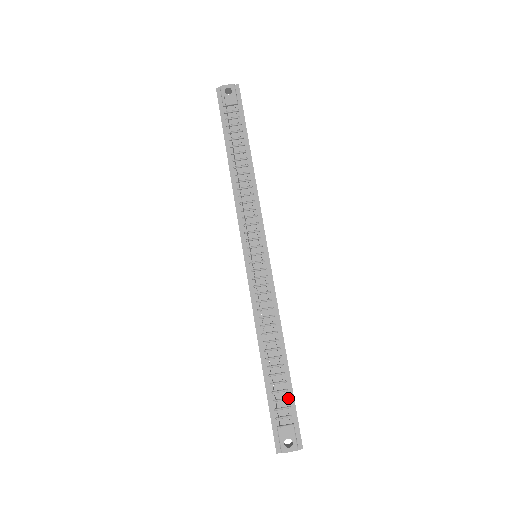
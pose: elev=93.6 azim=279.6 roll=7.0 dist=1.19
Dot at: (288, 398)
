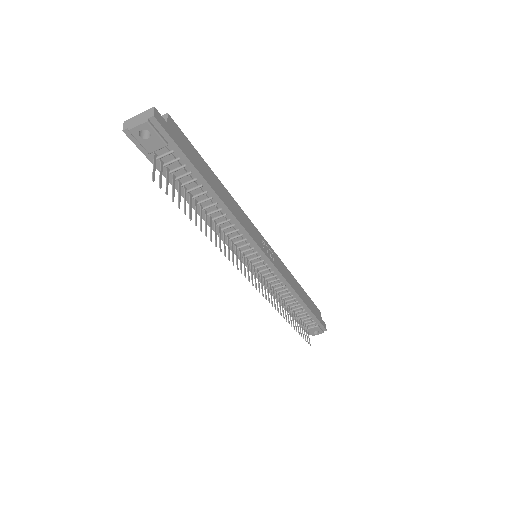
Dot at: (311, 318)
